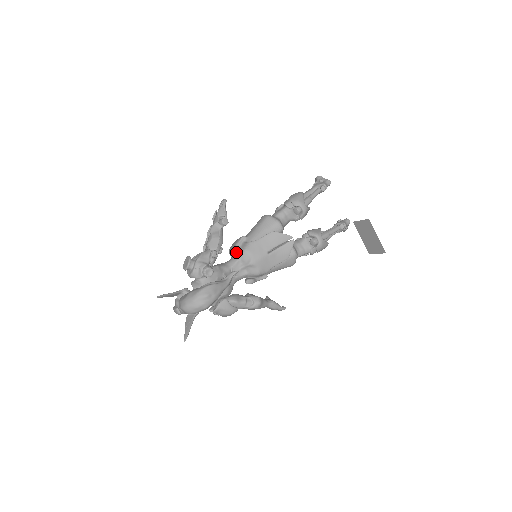
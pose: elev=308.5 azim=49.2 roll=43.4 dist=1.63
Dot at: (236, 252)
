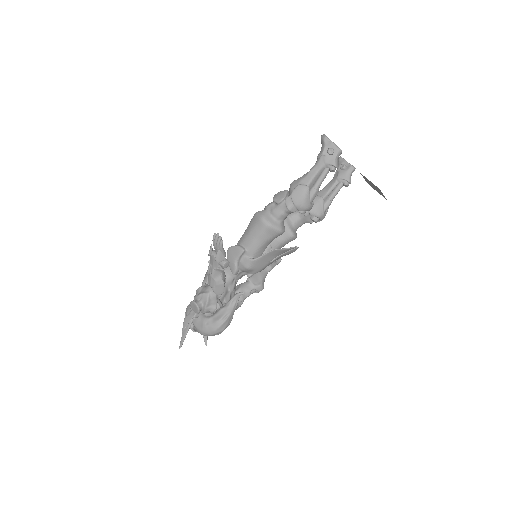
Dot at: (238, 271)
